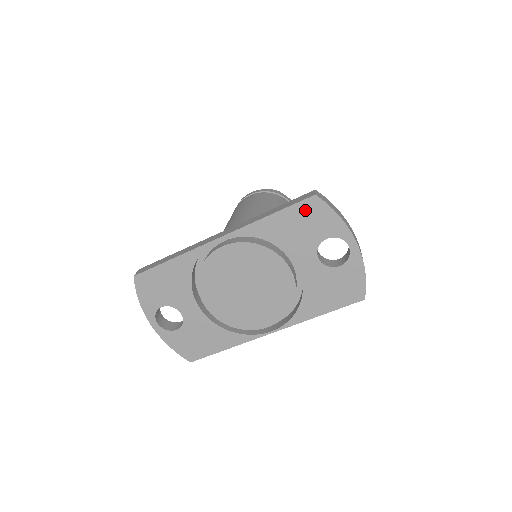
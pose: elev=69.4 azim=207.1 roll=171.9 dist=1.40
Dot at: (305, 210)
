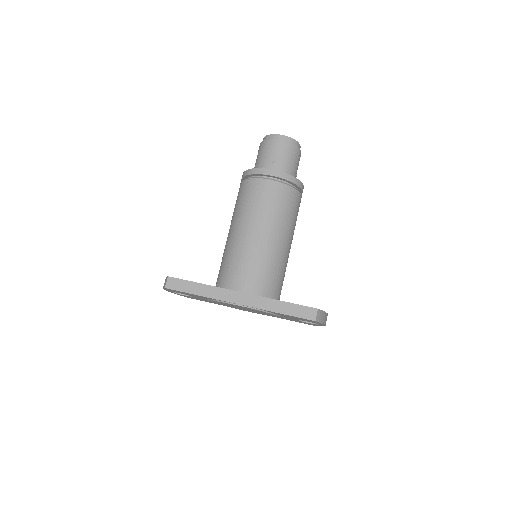
Dot at: (304, 319)
